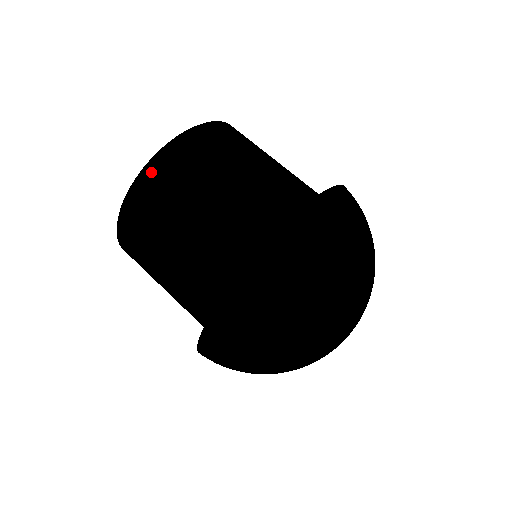
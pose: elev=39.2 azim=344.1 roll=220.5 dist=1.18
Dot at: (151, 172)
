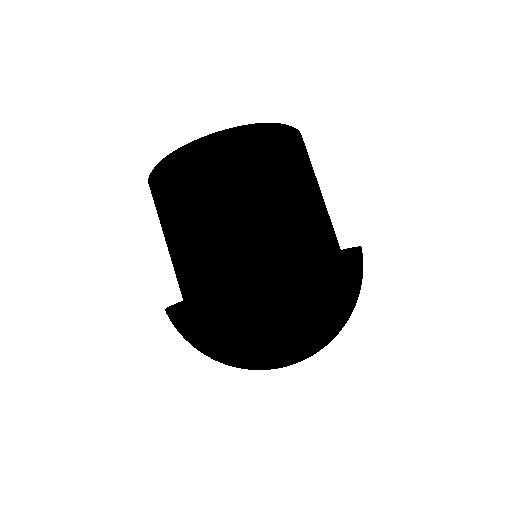
Dot at: (276, 131)
